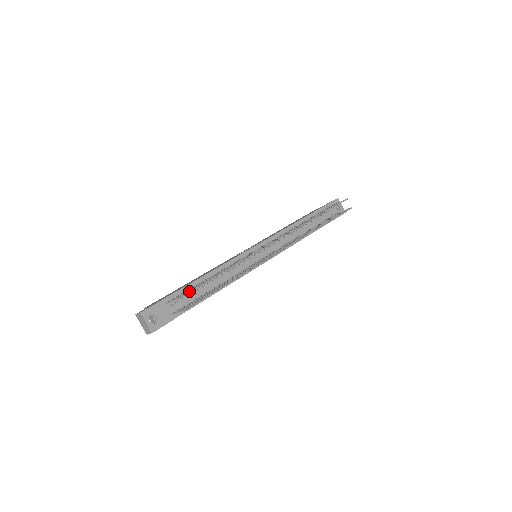
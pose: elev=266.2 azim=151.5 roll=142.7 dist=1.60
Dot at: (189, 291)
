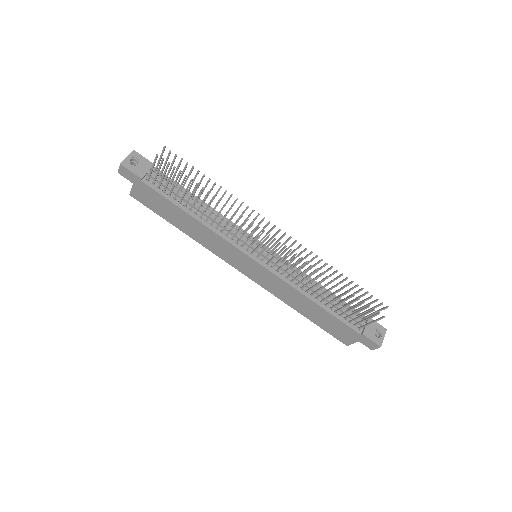
Dot at: (174, 159)
